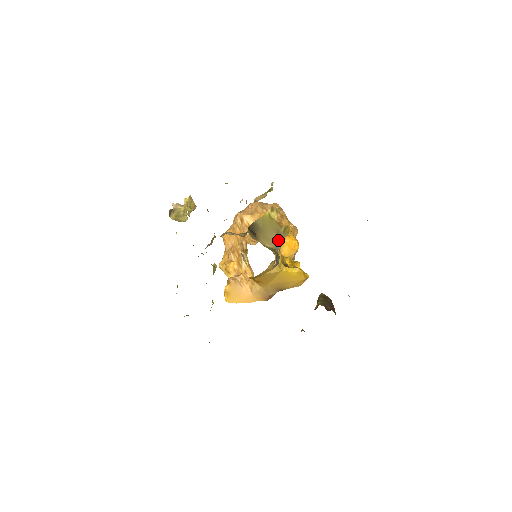
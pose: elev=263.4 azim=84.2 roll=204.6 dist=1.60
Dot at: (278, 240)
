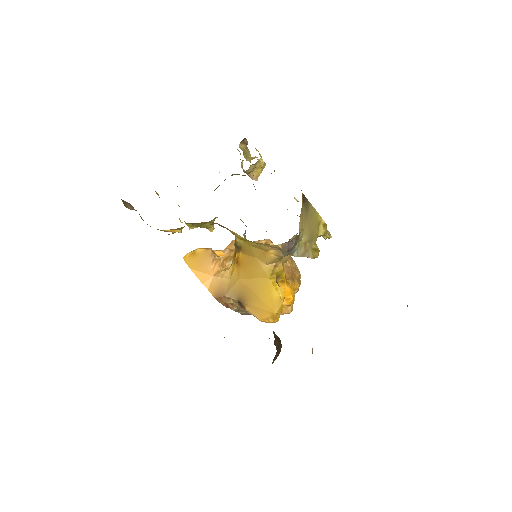
Dot at: (304, 244)
